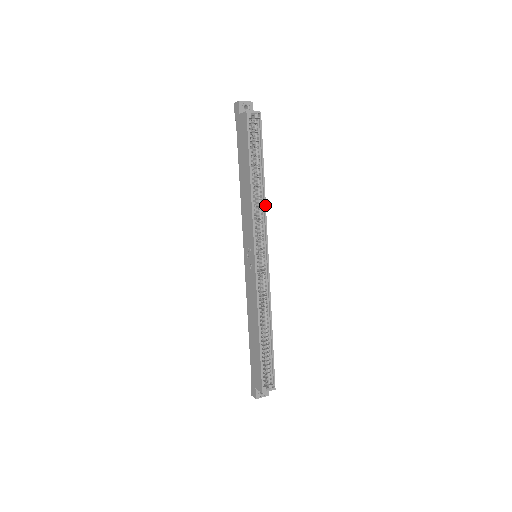
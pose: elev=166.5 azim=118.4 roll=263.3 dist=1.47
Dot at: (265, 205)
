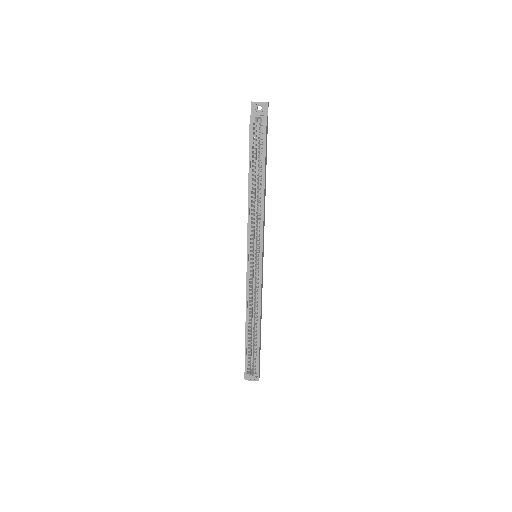
Dot at: (263, 211)
